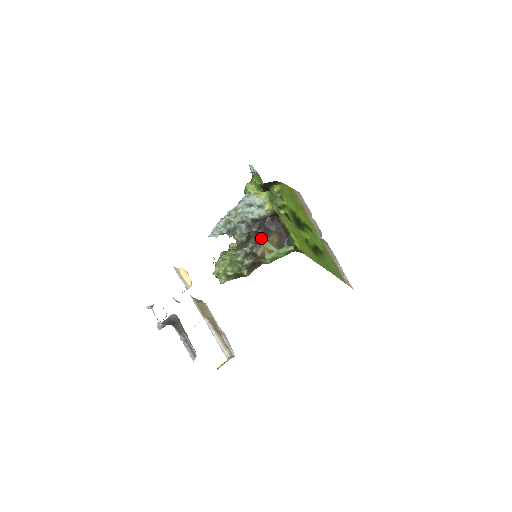
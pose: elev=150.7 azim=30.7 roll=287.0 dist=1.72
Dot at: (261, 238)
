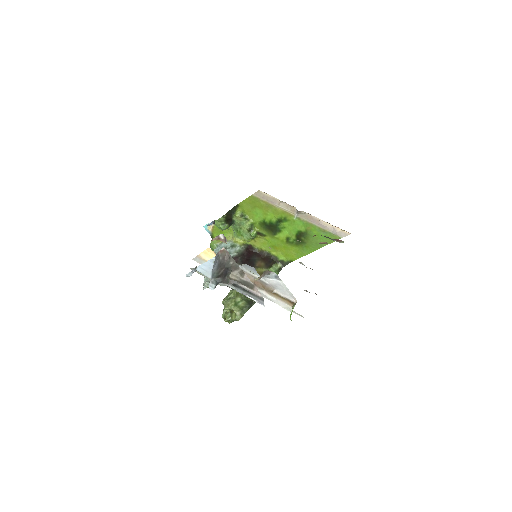
Dot at: occluded
